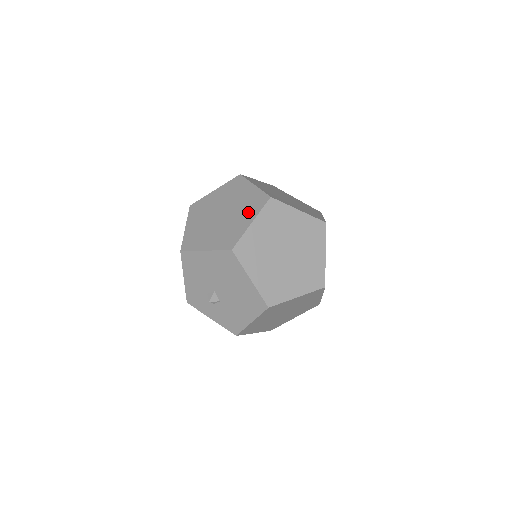
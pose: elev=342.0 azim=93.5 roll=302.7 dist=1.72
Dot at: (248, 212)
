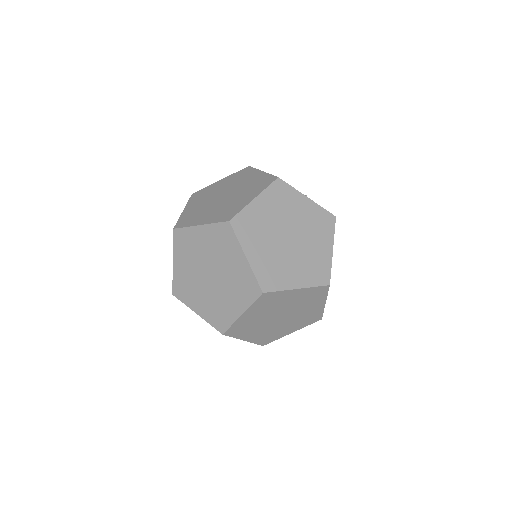
Dot at: (238, 297)
